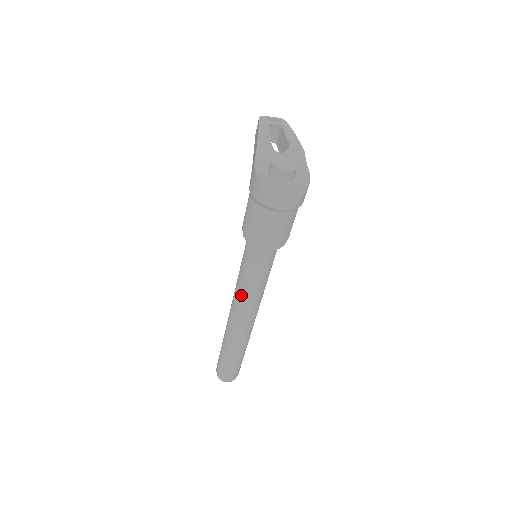
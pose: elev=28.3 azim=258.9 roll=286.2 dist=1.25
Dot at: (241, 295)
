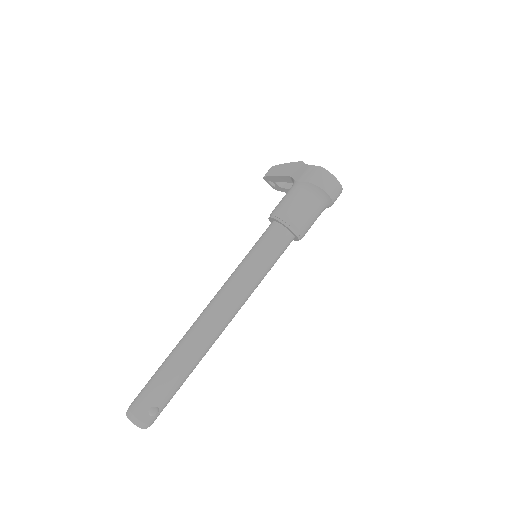
Dot at: (240, 283)
